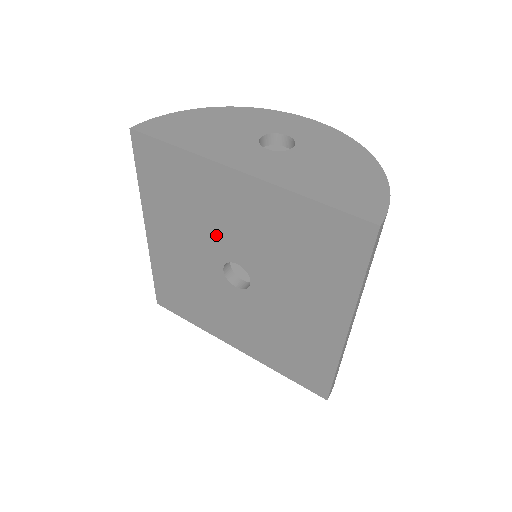
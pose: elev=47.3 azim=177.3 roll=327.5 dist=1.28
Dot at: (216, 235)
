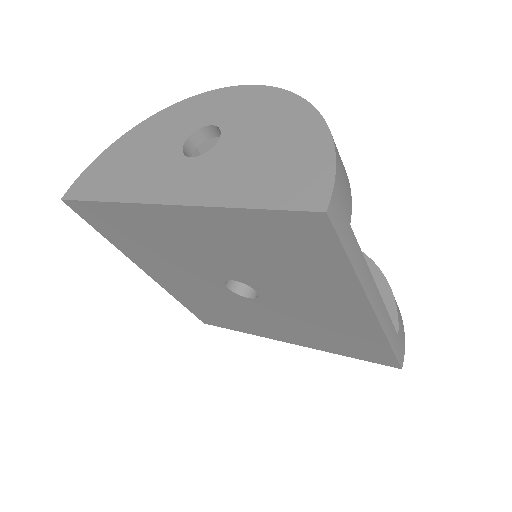
Dot at: (197, 262)
